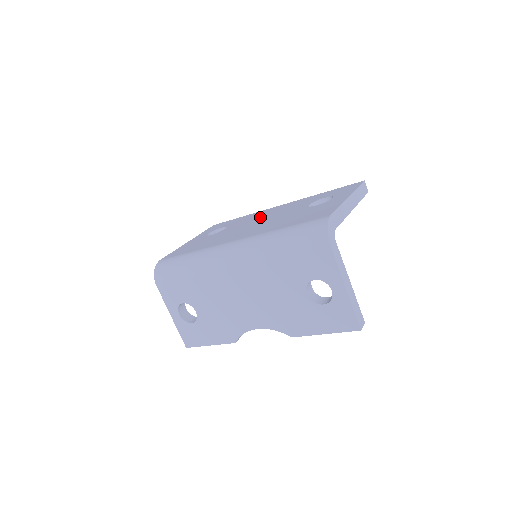
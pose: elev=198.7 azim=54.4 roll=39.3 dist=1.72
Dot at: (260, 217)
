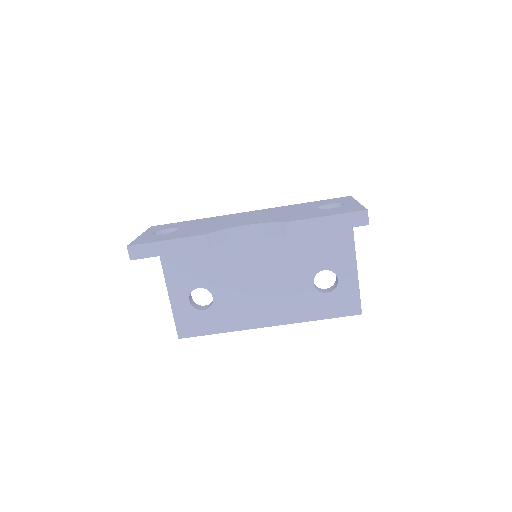
Dot at: occluded
